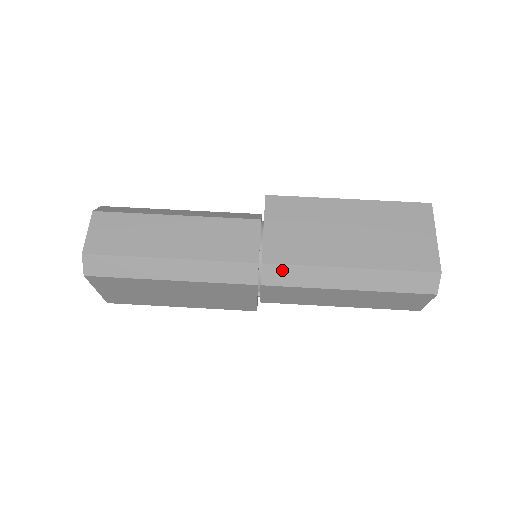
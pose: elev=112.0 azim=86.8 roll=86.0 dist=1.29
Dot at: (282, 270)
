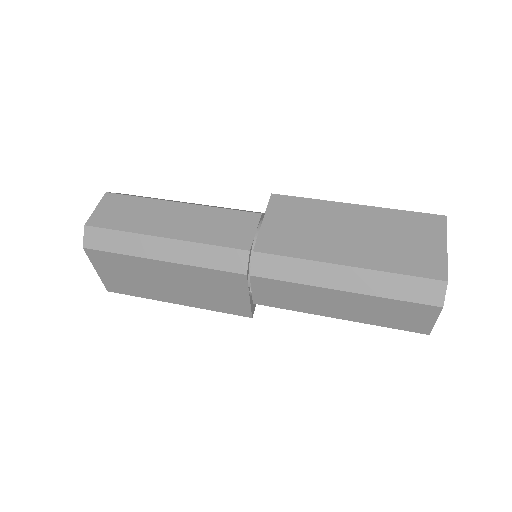
Dot at: (273, 261)
